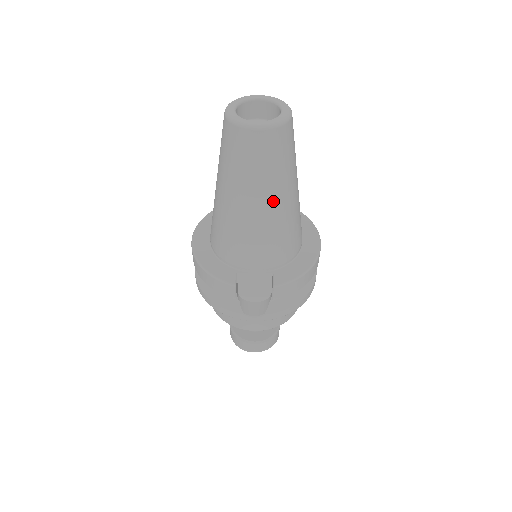
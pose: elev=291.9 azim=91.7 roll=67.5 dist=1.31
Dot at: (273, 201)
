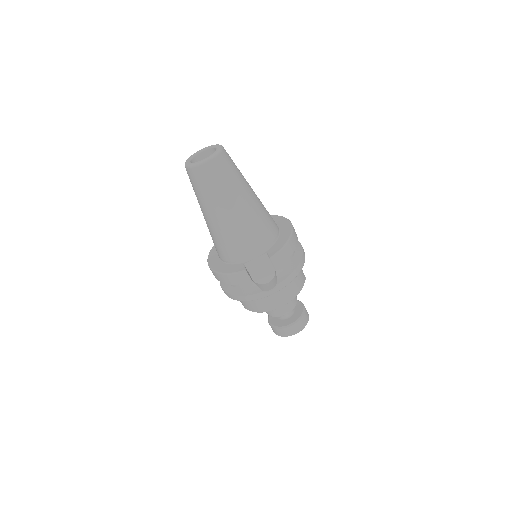
Dot at: (239, 203)
